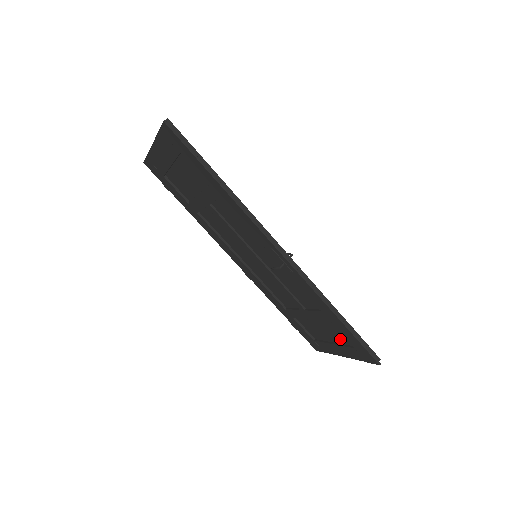
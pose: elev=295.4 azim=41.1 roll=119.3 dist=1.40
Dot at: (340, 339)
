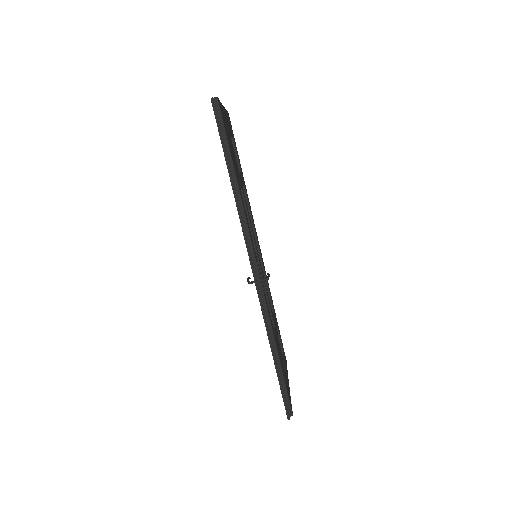
Dot at: occluded
